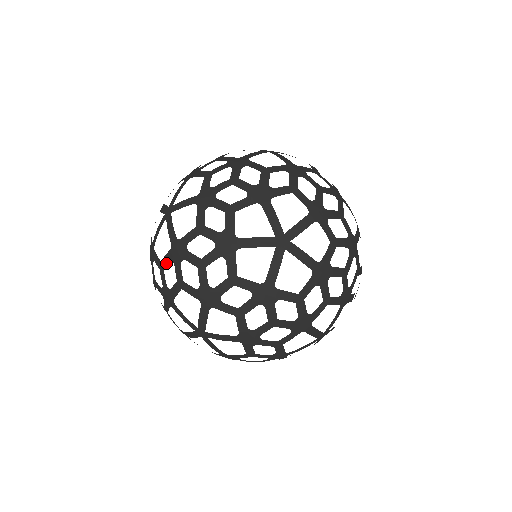
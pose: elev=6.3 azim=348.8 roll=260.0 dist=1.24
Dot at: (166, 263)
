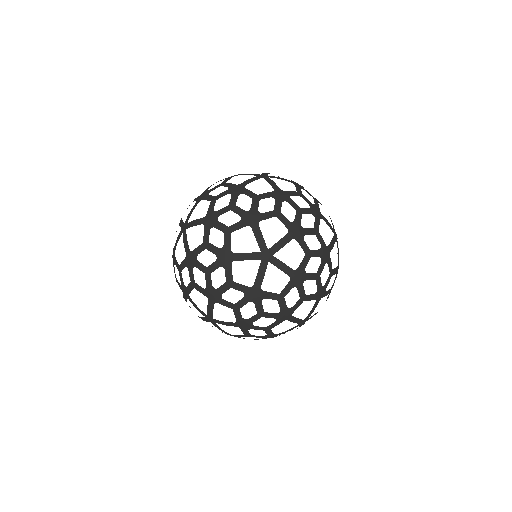
Dot at: (208, 236)
